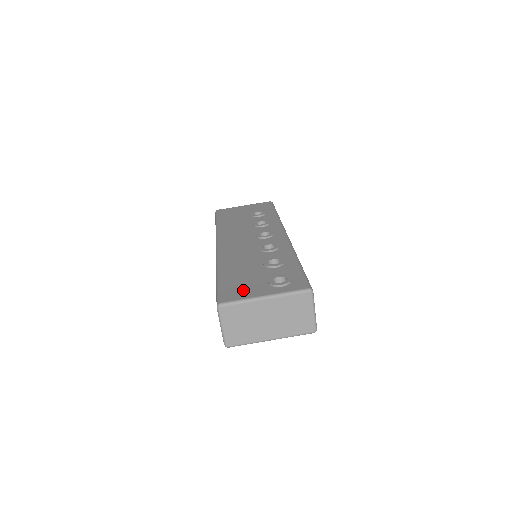
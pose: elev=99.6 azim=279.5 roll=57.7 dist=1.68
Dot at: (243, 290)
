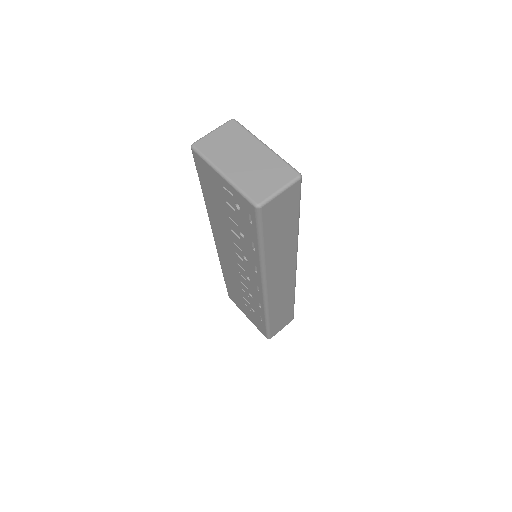
Dot at: occluded
